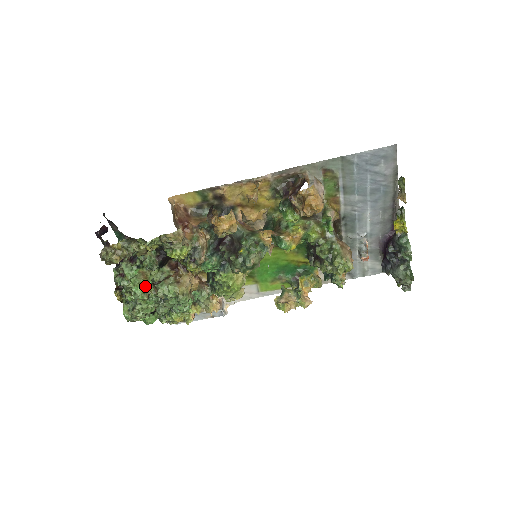
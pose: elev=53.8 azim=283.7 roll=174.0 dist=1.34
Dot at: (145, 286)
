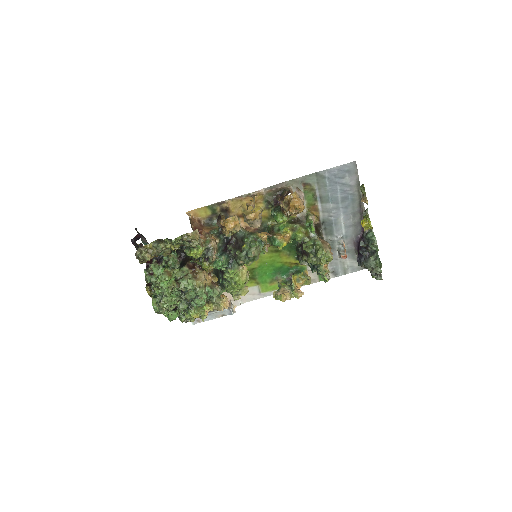
Dot at: (169, 282)
